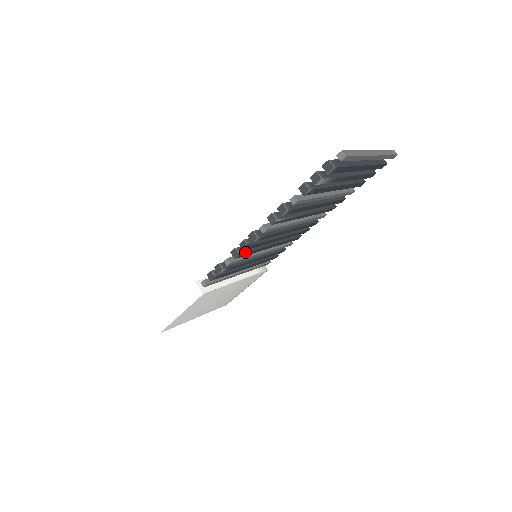
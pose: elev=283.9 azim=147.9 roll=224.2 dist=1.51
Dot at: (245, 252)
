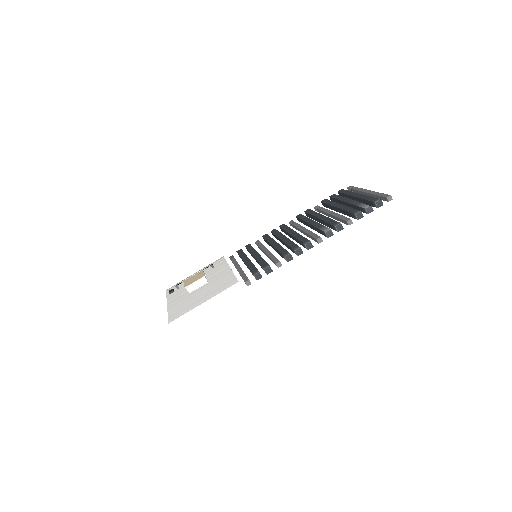
Dot at: occluded
